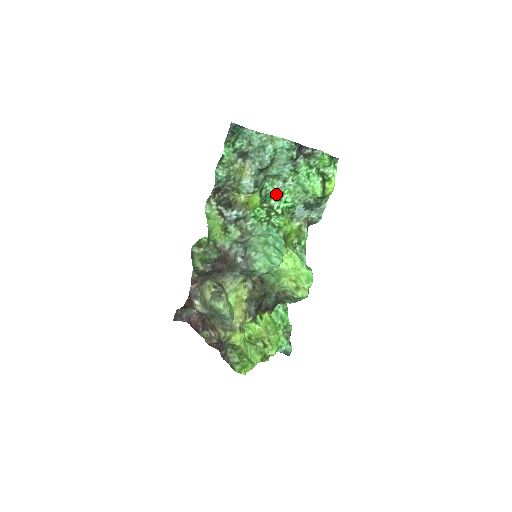
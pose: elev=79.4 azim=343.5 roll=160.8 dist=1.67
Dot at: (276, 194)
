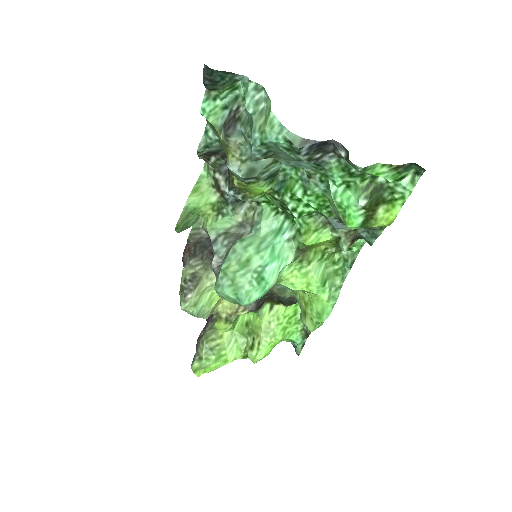
Dot at: (296, 187)
